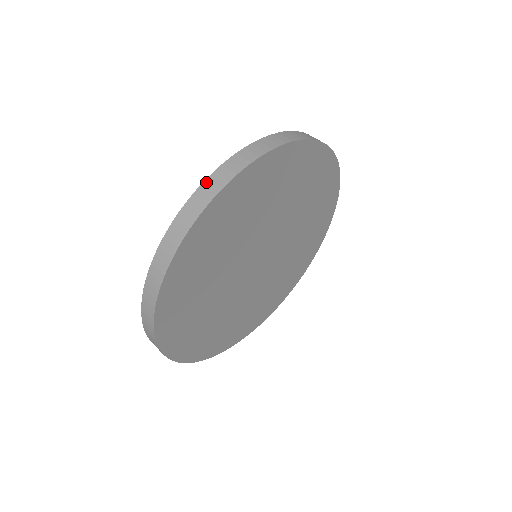
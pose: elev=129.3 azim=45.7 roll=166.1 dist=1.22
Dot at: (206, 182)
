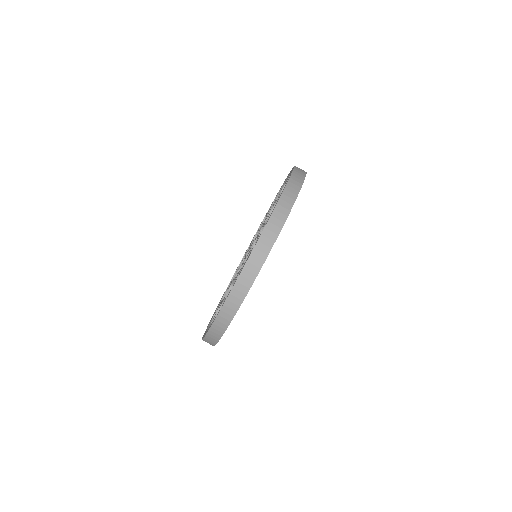
Dot at: (251, 258)
